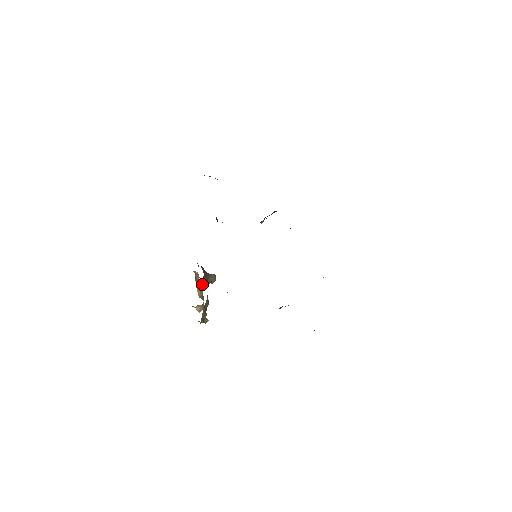
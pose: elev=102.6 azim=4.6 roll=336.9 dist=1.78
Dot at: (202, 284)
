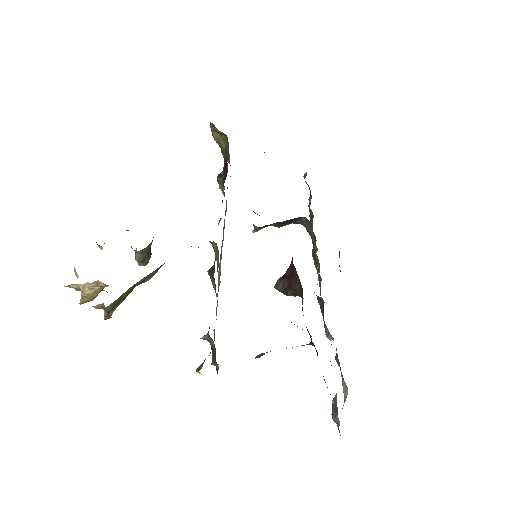
Dot at: occluded
